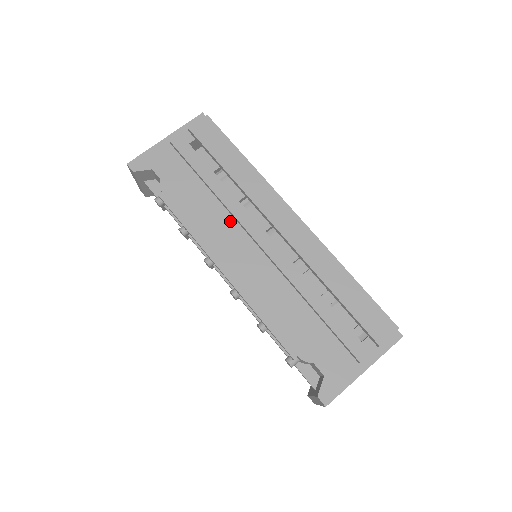
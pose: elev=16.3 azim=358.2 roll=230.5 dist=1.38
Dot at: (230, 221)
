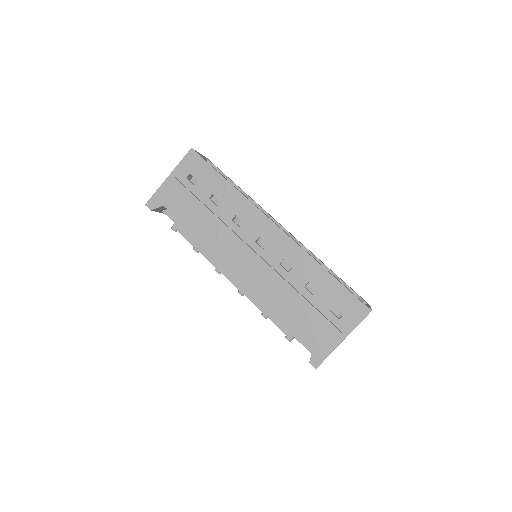
Dot at: (227, 238)
